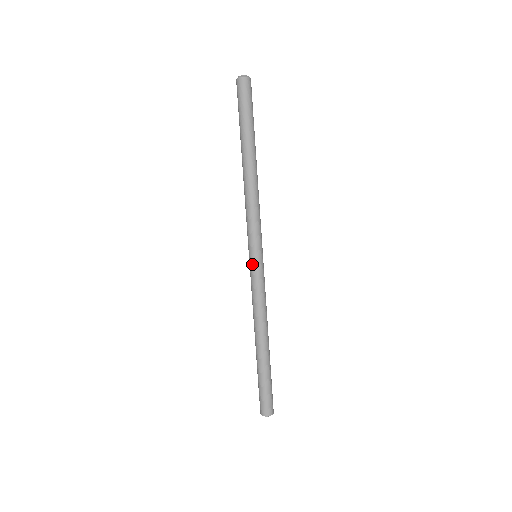
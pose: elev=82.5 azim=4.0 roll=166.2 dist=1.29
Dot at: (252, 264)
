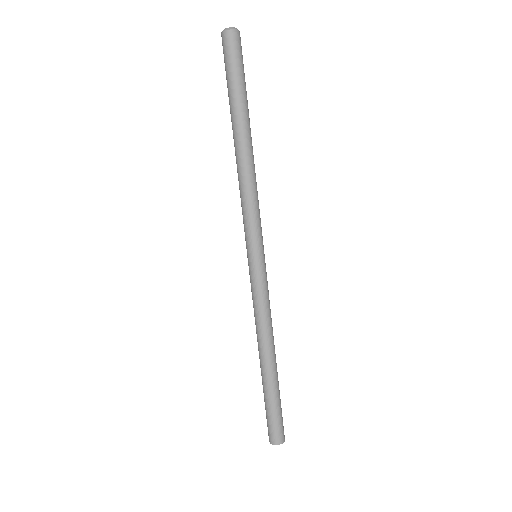
Dot at: (252, 266)
